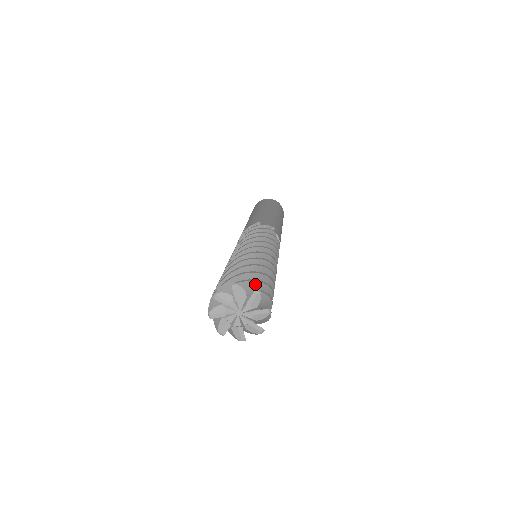
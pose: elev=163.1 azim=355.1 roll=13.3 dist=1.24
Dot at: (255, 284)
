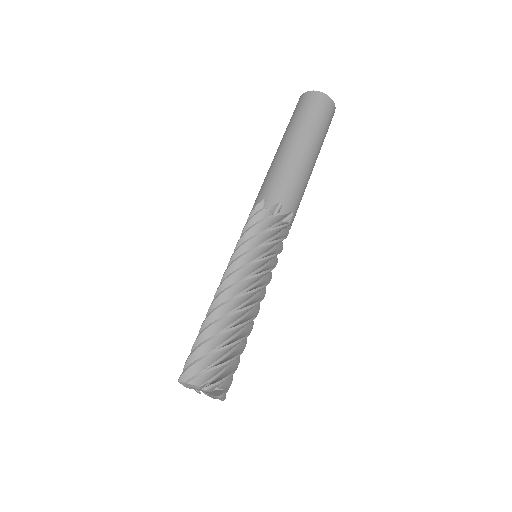
Dot at: occluded
